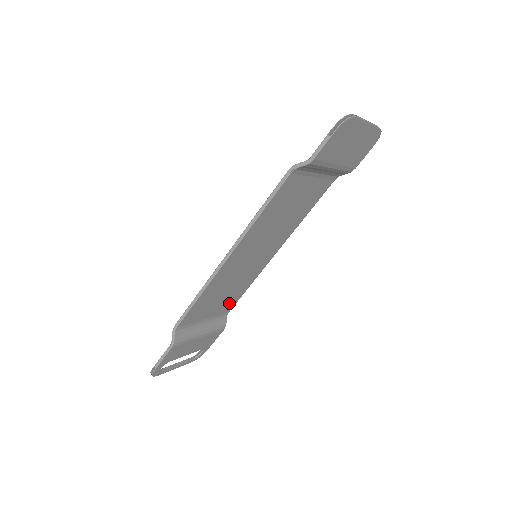
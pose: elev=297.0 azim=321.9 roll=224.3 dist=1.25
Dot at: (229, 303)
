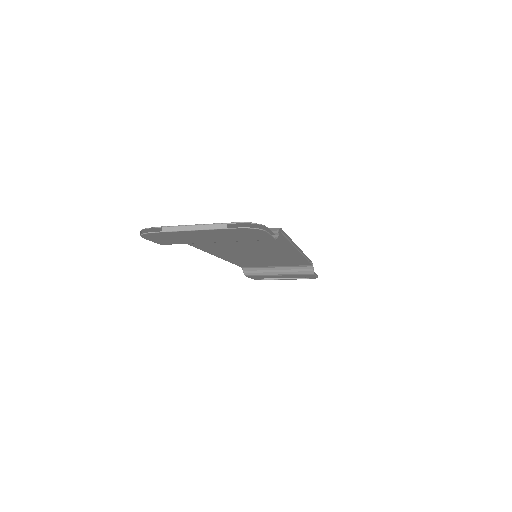
Dot at: (296, 263)
